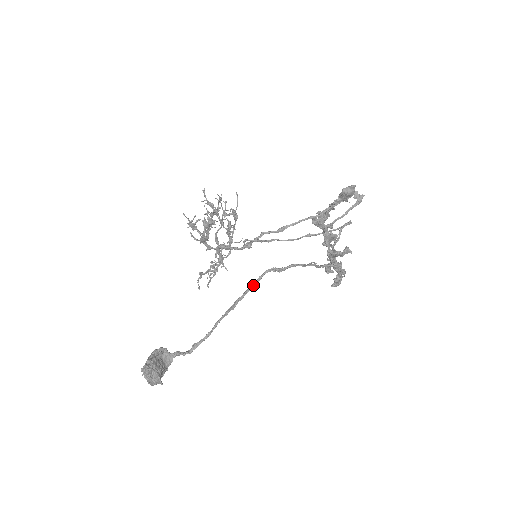
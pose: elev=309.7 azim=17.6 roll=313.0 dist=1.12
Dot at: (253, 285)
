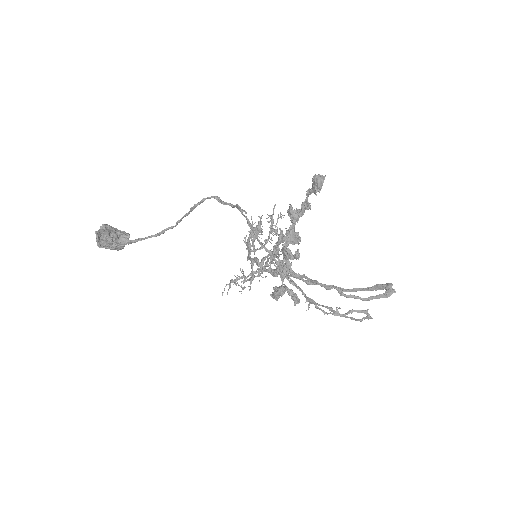
Dot at: (197, 203)
